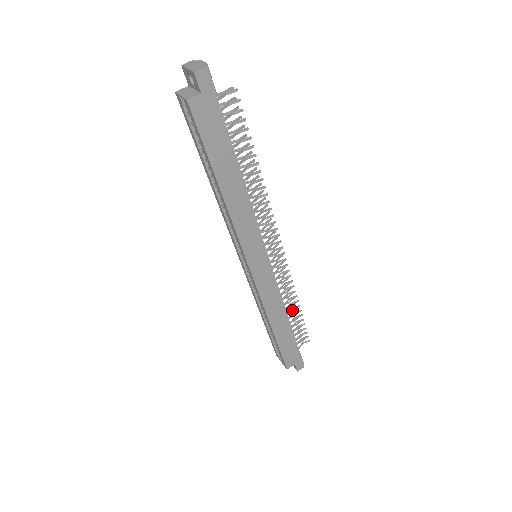
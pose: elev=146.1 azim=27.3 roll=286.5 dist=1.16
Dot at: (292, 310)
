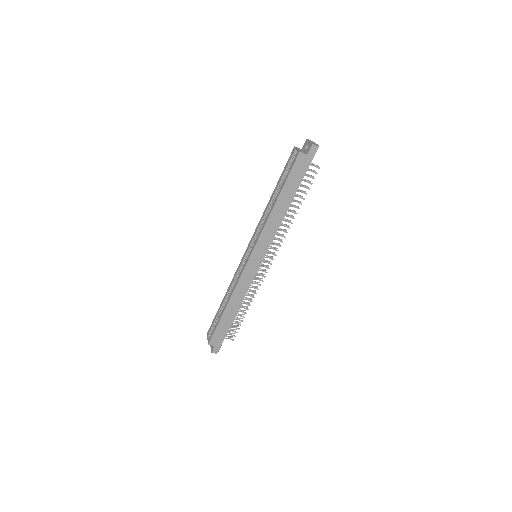
Dot at: occluded
